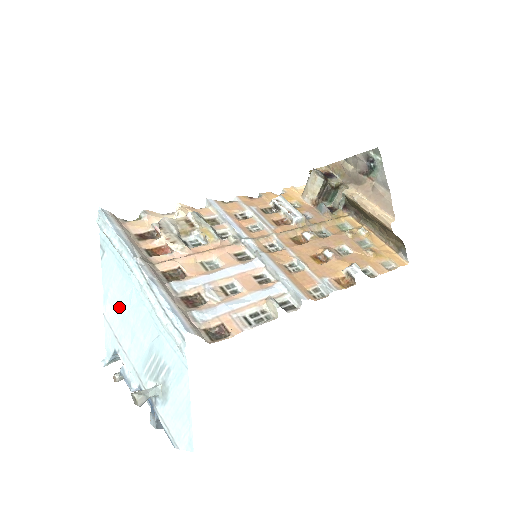
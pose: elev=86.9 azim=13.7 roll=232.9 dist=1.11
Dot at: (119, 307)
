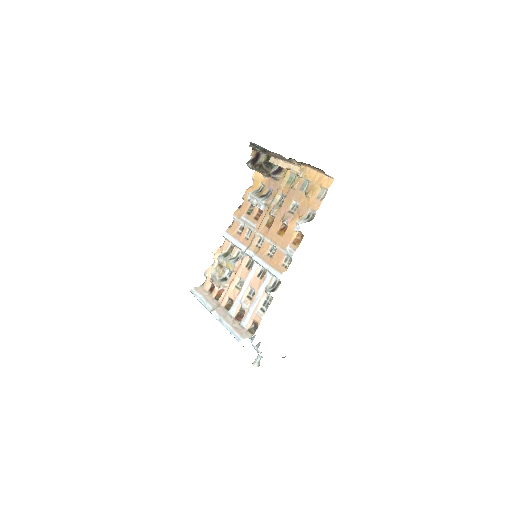
Dot at: occluded
